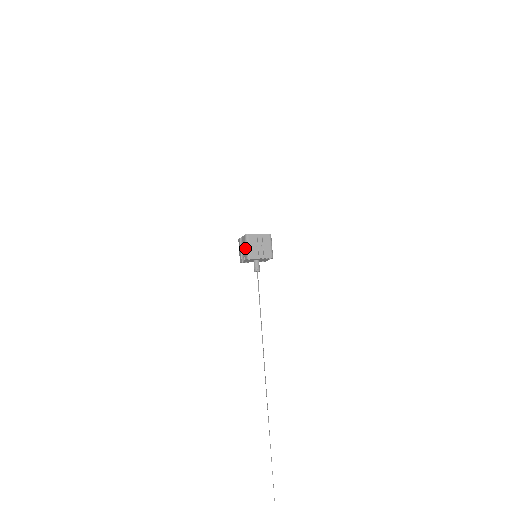
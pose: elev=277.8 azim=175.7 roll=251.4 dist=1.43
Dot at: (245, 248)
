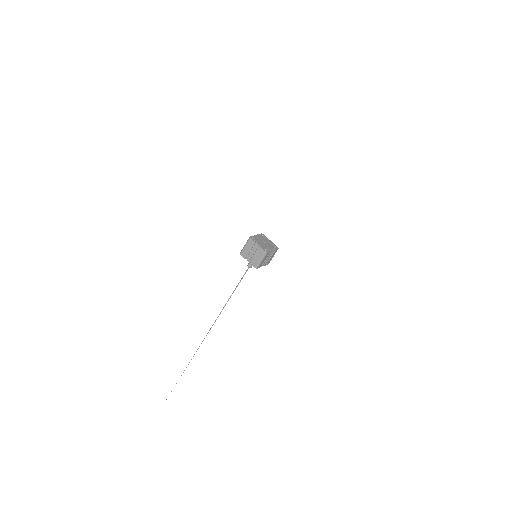
Dot at: (245, 245)
